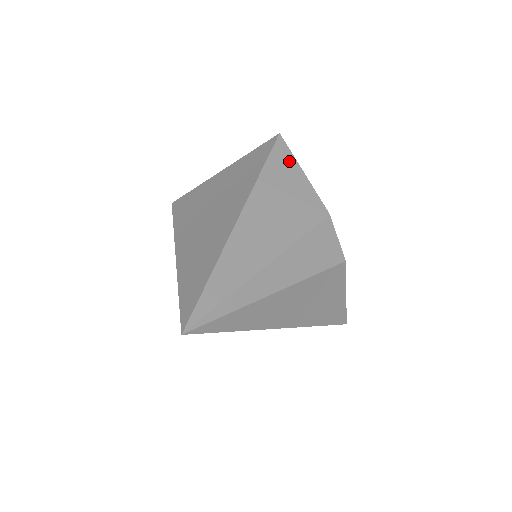
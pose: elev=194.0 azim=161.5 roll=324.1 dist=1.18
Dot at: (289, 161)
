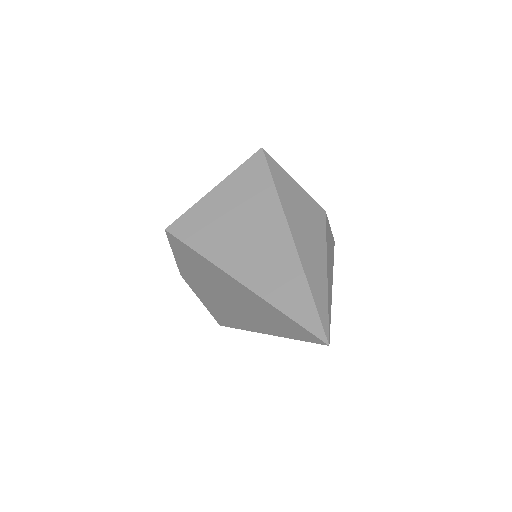
Dot at: (282, 173)
